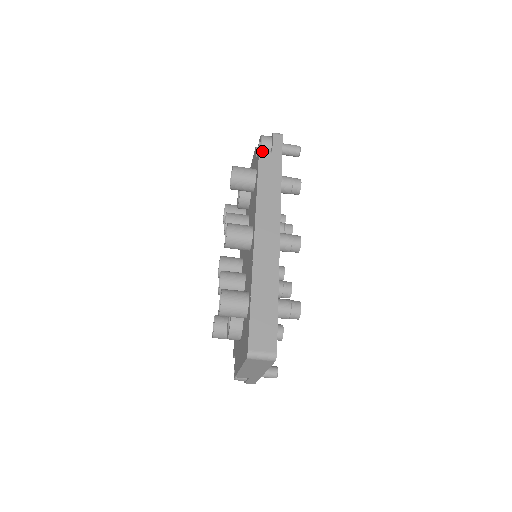
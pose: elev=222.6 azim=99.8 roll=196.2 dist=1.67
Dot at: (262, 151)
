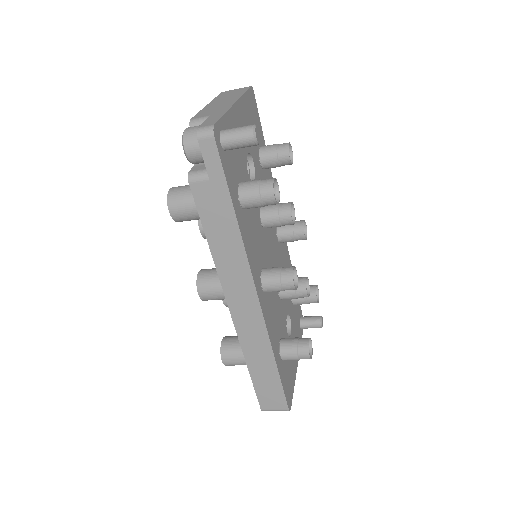
Dot at: (193, 182)
